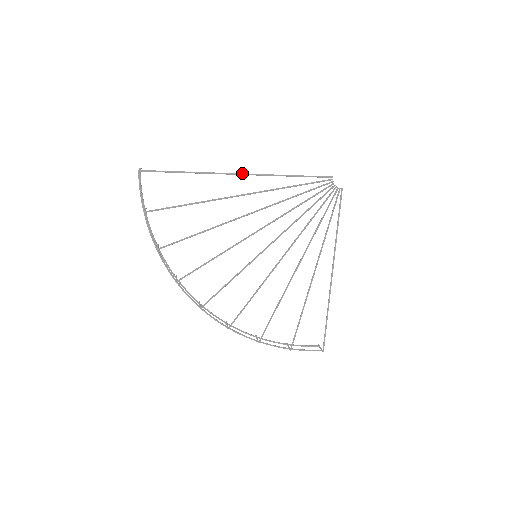
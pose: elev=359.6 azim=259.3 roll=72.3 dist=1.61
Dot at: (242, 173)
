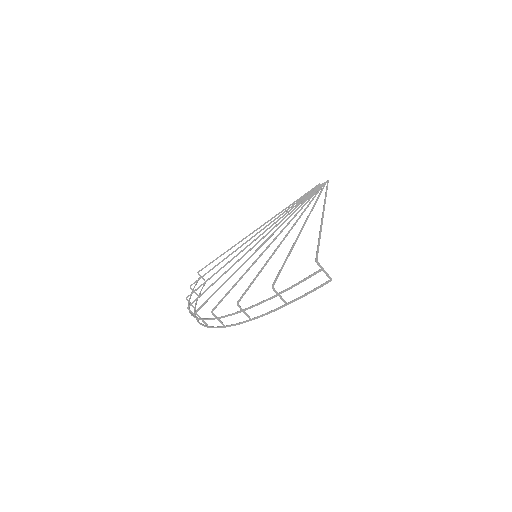
Dot at: (255, 230)
